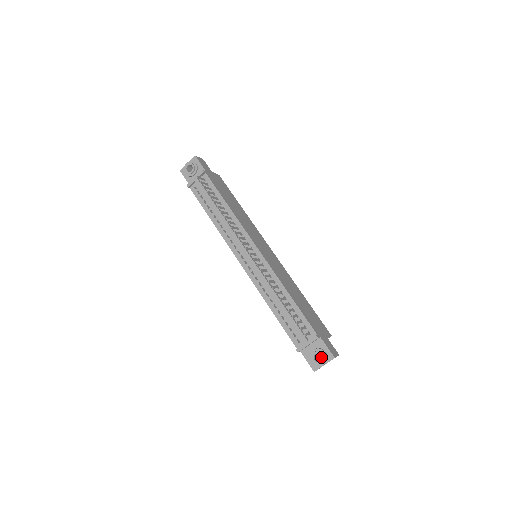
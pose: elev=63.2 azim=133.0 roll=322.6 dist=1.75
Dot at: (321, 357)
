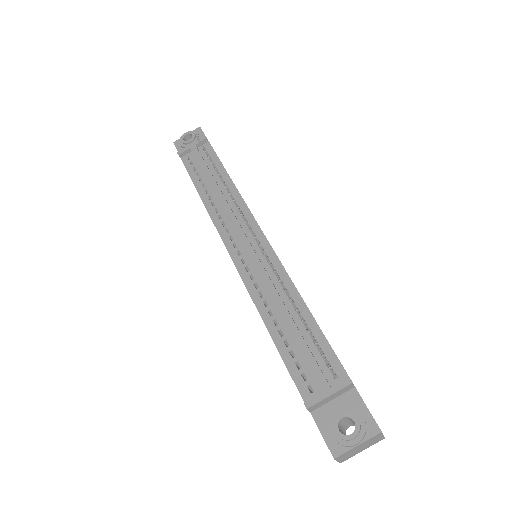
Dot at: occluded
